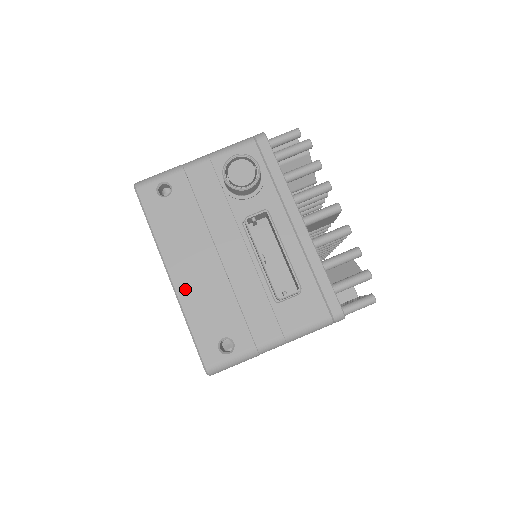
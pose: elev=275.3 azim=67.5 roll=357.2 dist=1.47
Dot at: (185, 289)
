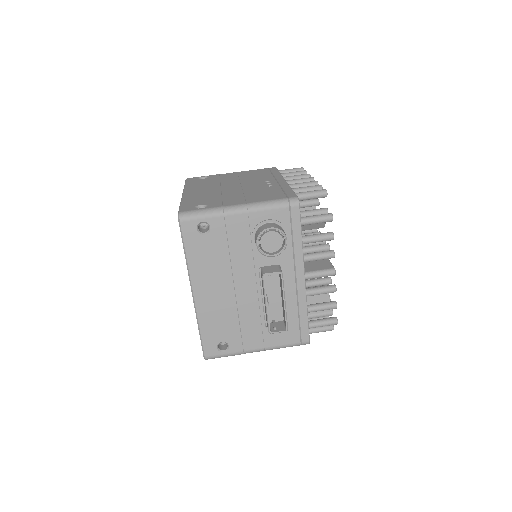
Dot at: (203, 305)
